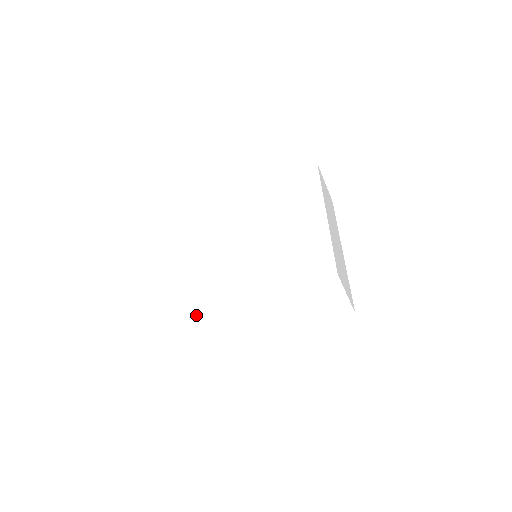
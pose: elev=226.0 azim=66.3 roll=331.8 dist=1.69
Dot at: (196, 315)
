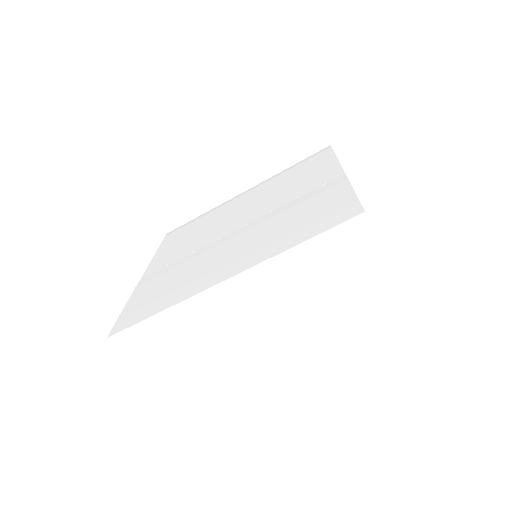
Dot at: (158, 314)
